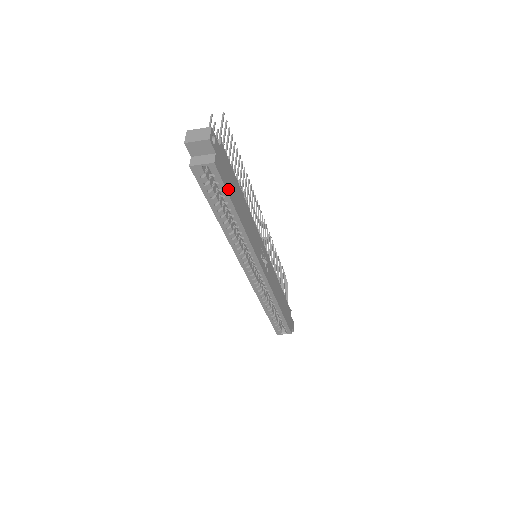
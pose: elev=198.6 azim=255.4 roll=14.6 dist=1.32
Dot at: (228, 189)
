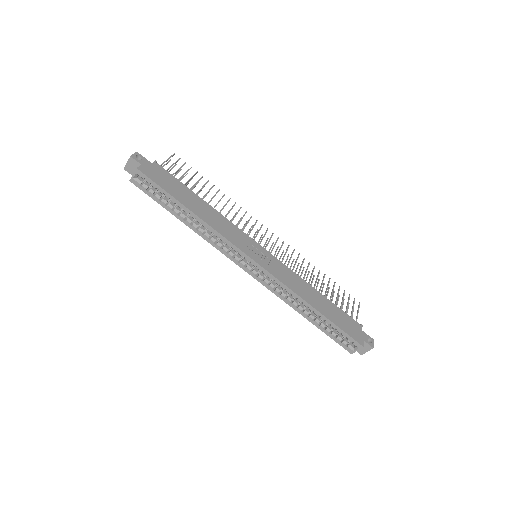
Dot at: (164, 187)
